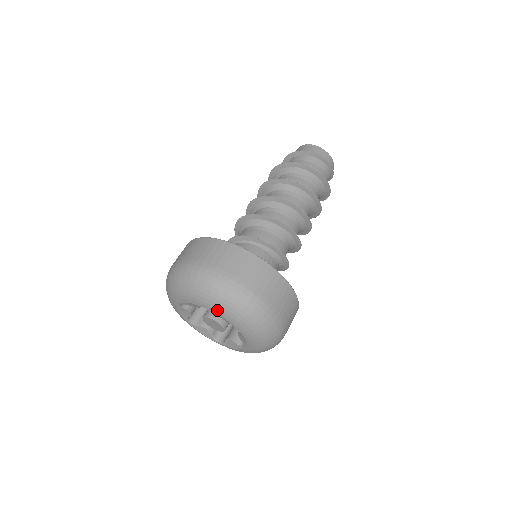
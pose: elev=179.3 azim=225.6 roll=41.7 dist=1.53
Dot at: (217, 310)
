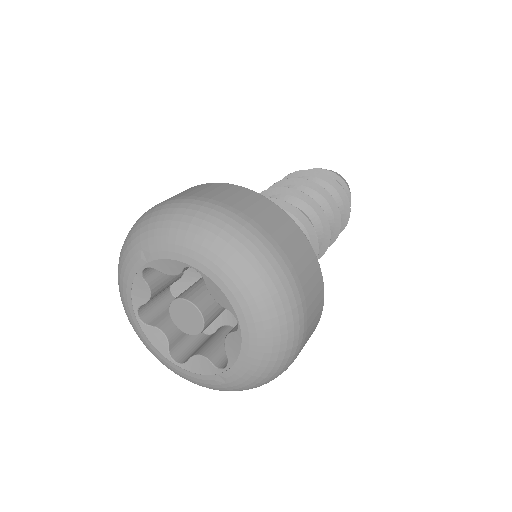
Dot at: (217, 271)
